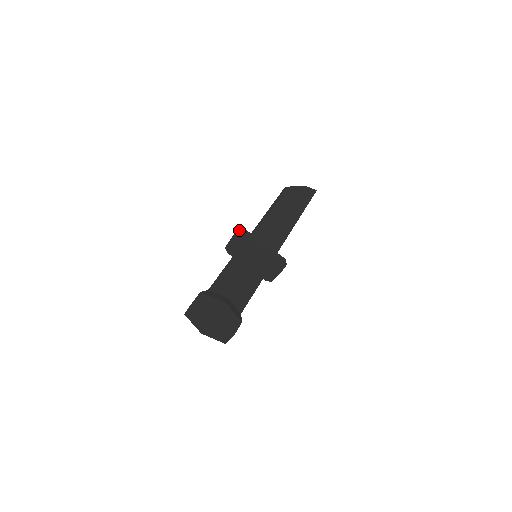
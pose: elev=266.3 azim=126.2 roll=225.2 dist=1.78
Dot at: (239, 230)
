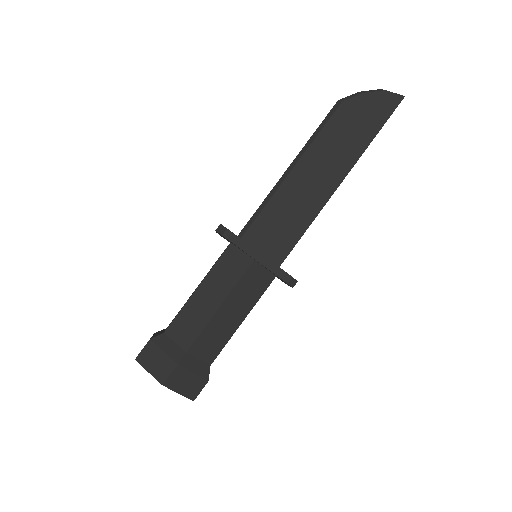
Dot at: (220, 229)
